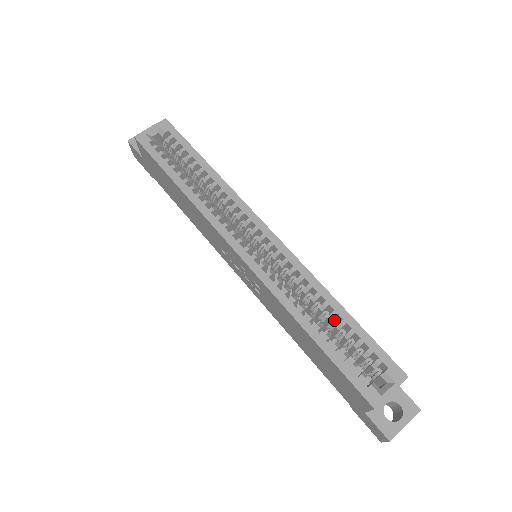
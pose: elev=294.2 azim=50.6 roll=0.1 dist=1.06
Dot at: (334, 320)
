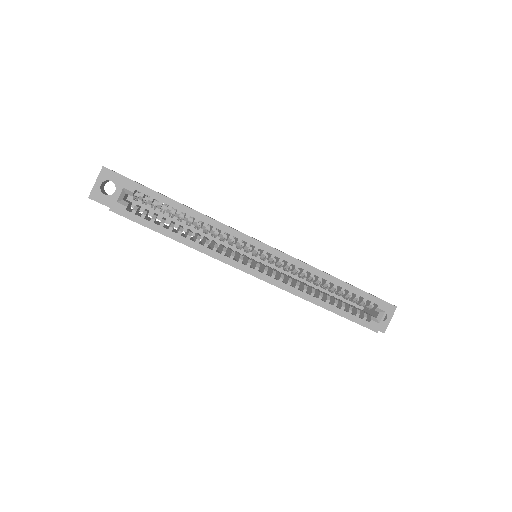
Dot at: occluded
